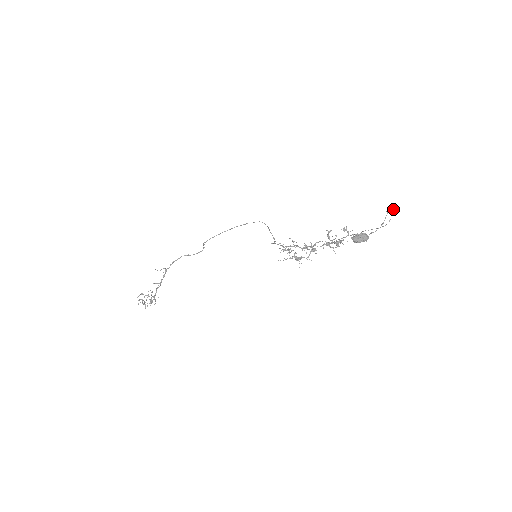
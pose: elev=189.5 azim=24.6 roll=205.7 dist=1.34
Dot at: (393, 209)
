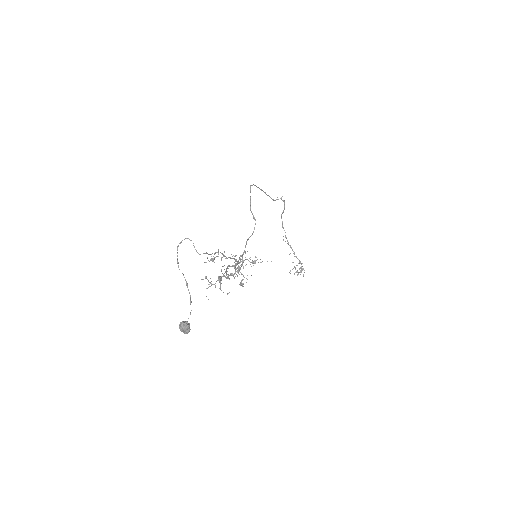
Dot at: (184, 239)
